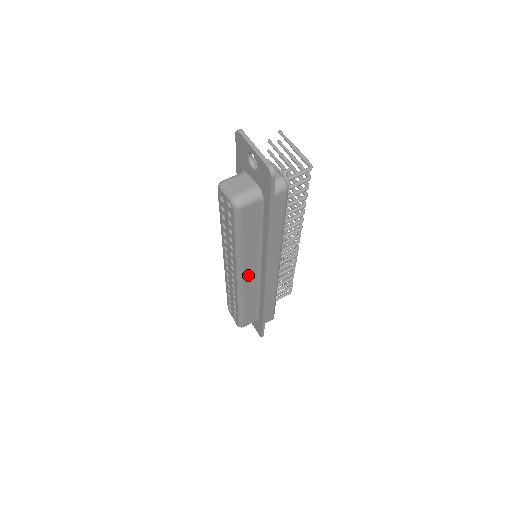
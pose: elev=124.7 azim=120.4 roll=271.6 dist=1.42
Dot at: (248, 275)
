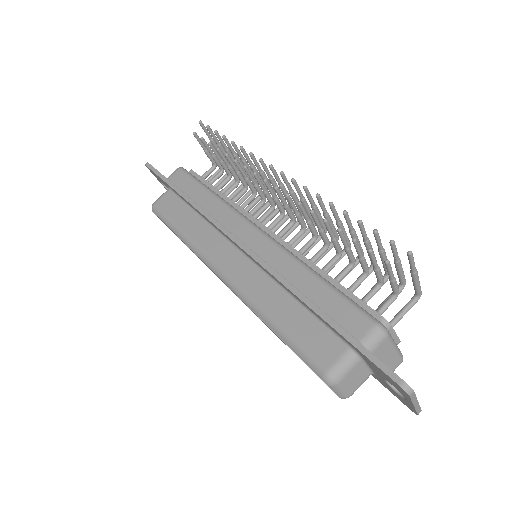
Dot at: occluded
